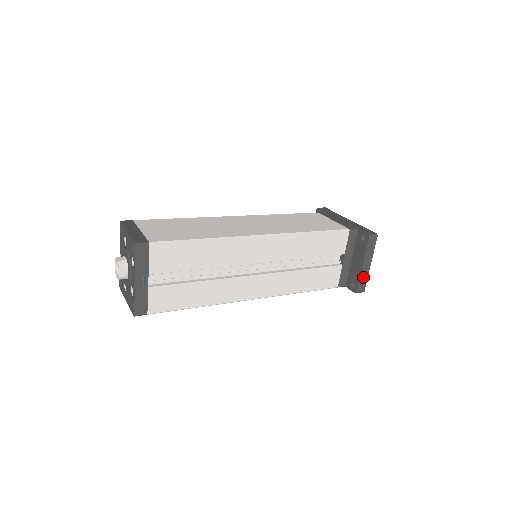
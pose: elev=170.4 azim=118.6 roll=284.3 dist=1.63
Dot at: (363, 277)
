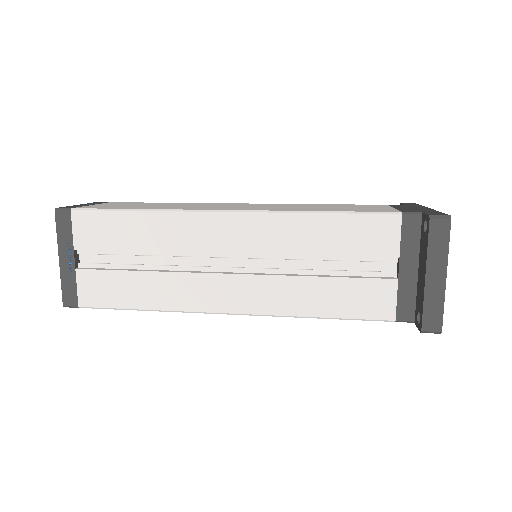
Dot at: (432, 301)
